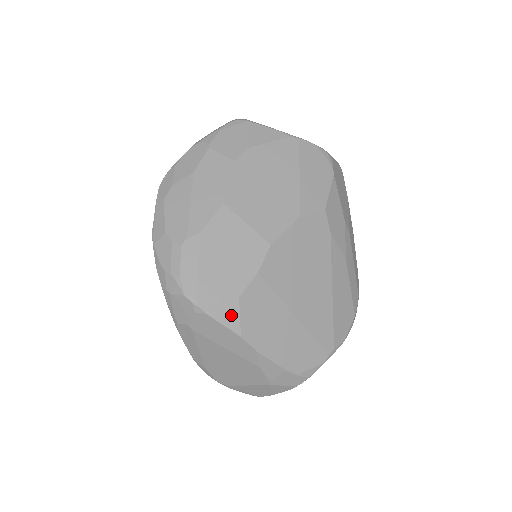
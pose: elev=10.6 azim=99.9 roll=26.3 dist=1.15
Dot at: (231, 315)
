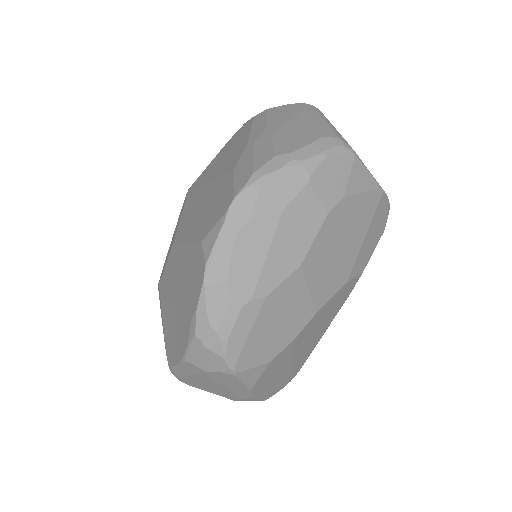
Dot at: (255, 376)
